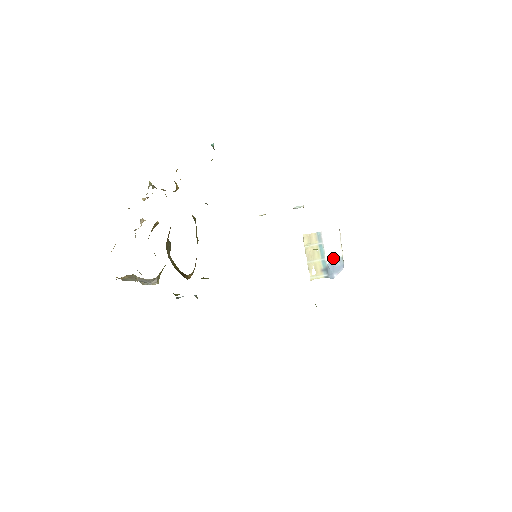
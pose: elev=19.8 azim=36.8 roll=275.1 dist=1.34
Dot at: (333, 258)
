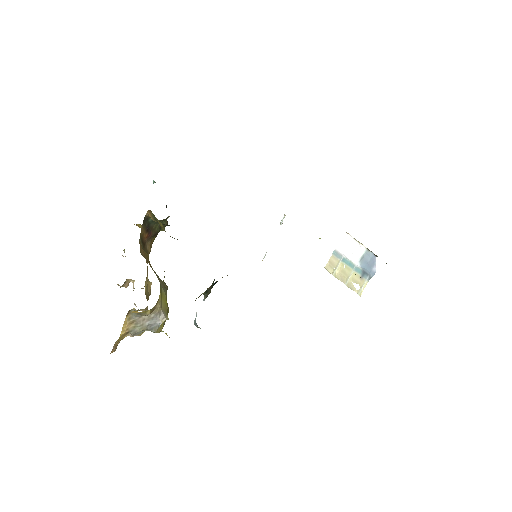
Dot at: (361, 258)
